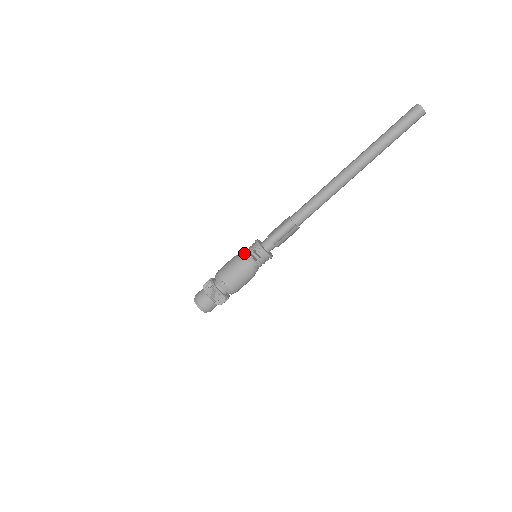
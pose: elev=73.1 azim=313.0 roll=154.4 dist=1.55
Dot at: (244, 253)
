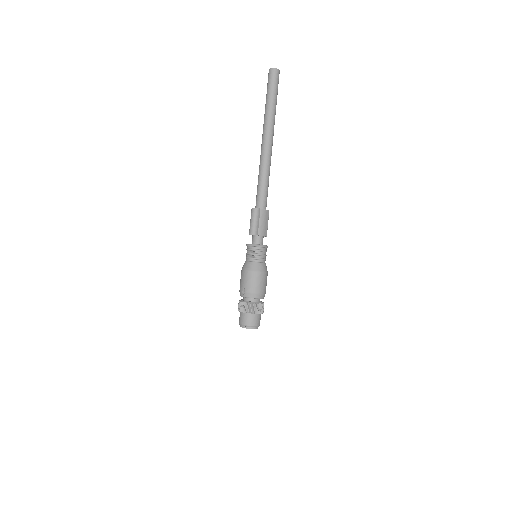
Dot at: (245, 261)
